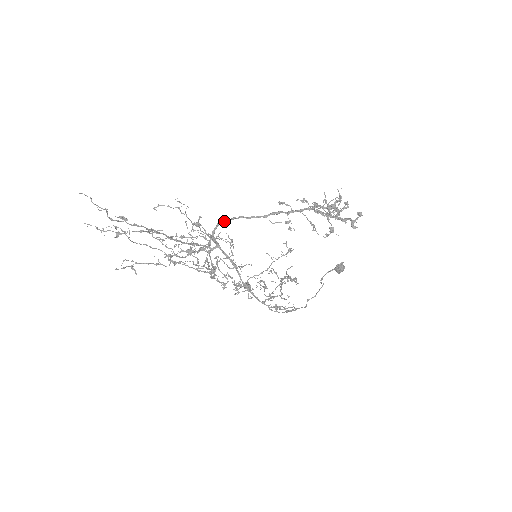
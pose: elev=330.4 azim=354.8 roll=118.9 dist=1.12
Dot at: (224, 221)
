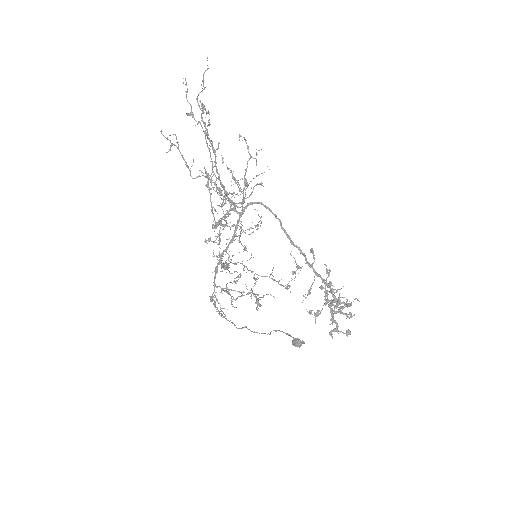
Dot at: (267, 207)
